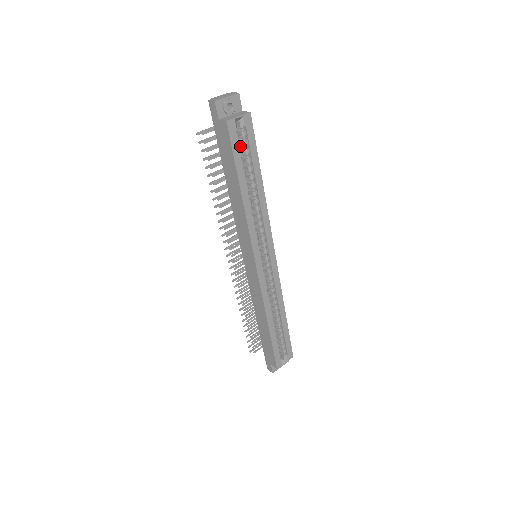
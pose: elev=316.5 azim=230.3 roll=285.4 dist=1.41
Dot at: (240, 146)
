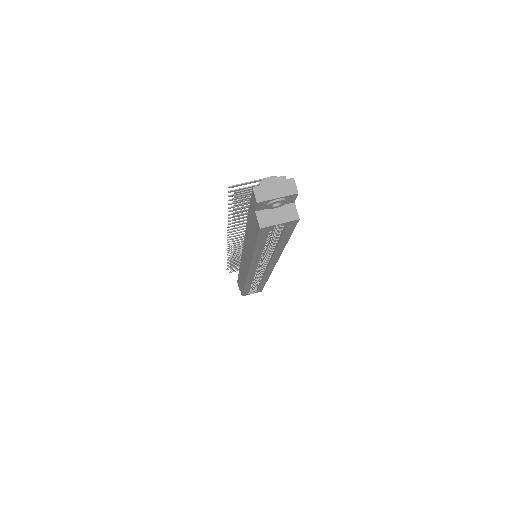
Dot at: occluded
